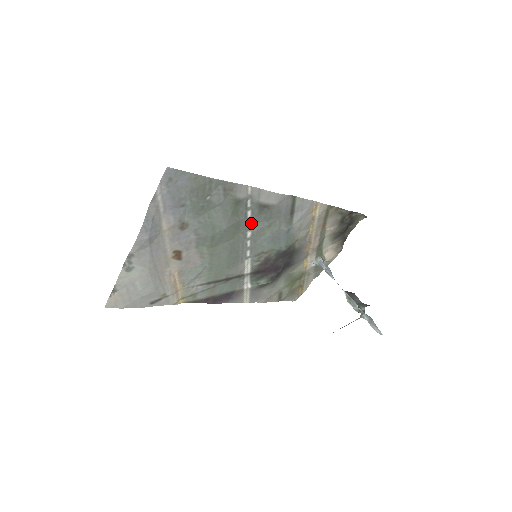
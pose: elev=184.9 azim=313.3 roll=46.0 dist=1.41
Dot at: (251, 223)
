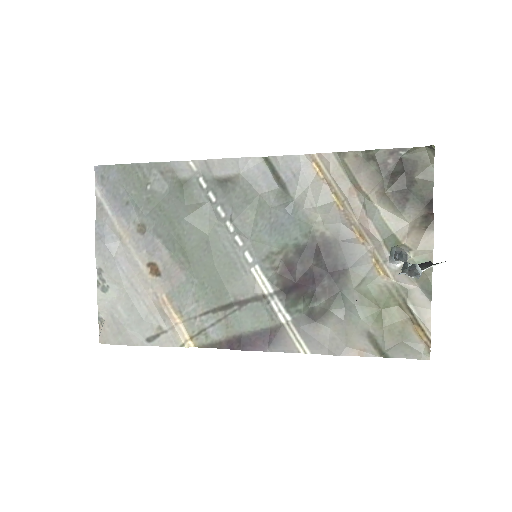
Dot at: (224, 209)
